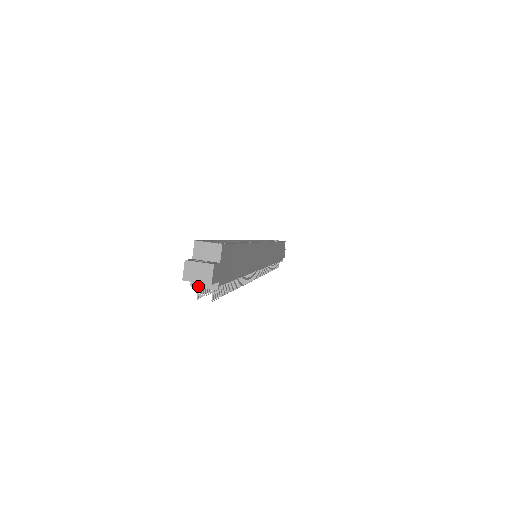
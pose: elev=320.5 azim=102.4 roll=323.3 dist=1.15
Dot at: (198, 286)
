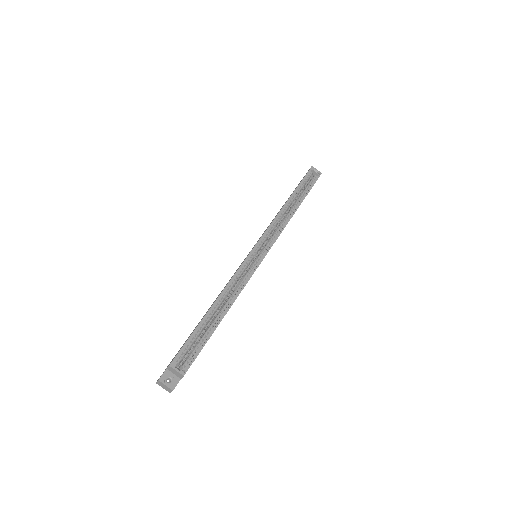
Dot at: occluded
